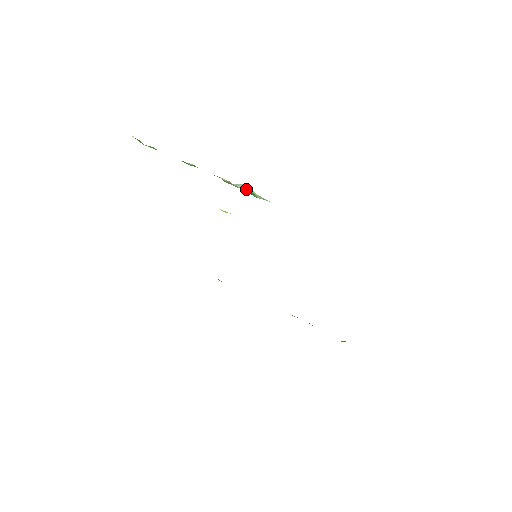
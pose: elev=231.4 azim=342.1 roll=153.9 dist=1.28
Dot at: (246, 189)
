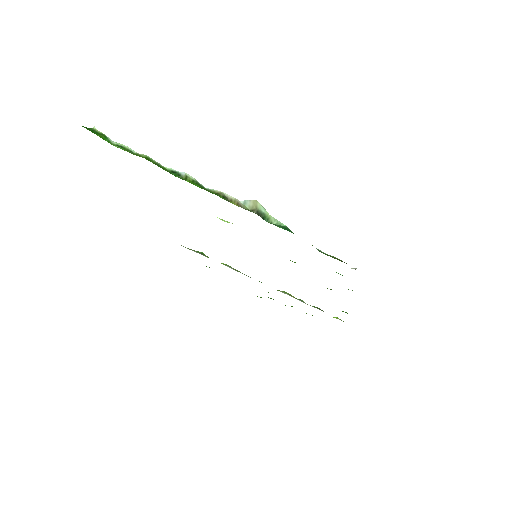
Dot at: (258, 210)
